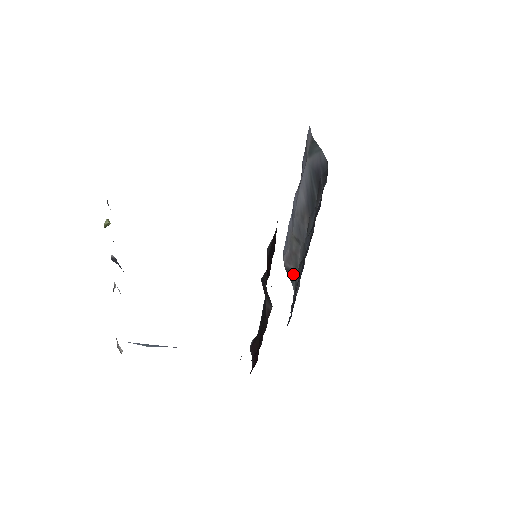
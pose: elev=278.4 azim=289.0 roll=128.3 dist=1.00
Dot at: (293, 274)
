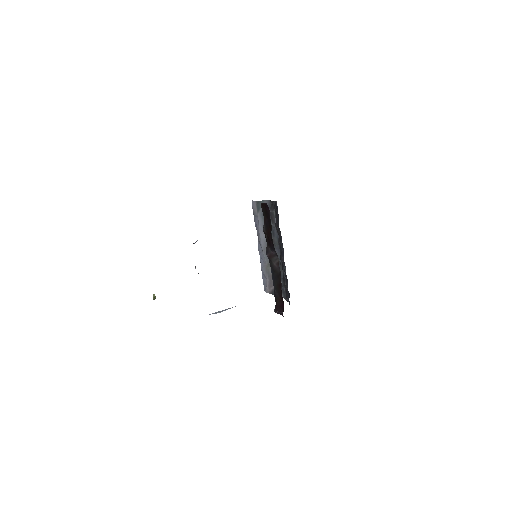
Dot at: occluded
